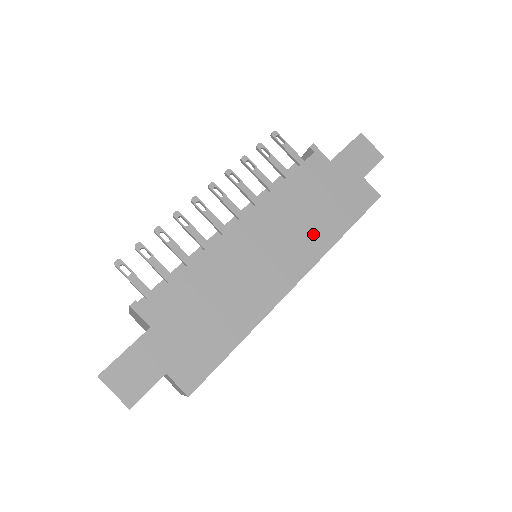
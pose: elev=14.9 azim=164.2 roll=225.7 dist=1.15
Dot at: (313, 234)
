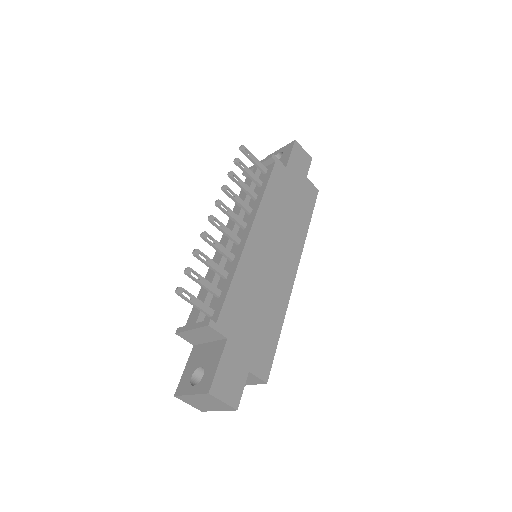
Dot at: (294, 230)
